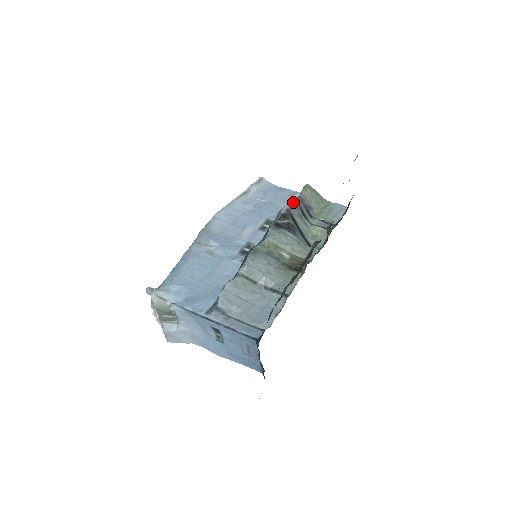
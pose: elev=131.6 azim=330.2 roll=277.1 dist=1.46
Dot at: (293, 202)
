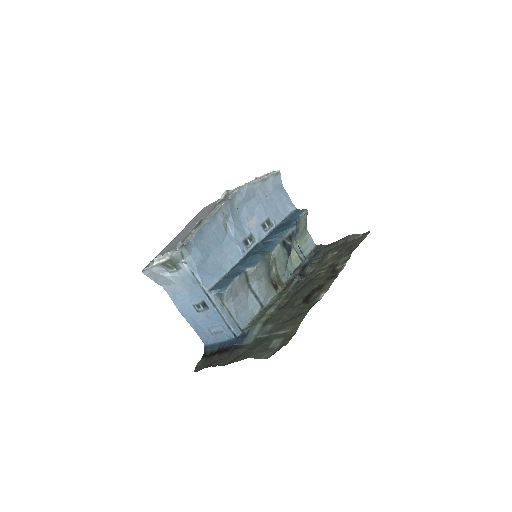
Dot at: occluded
